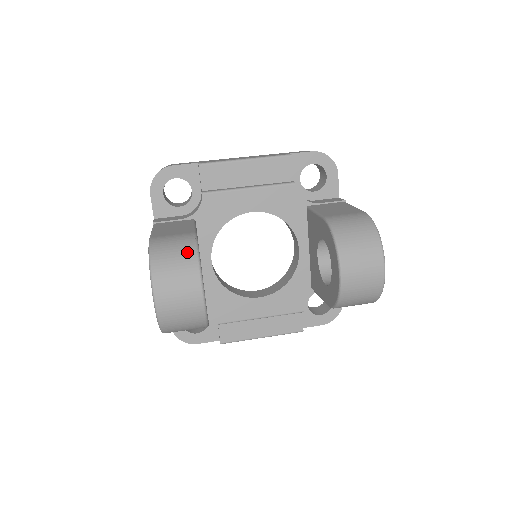
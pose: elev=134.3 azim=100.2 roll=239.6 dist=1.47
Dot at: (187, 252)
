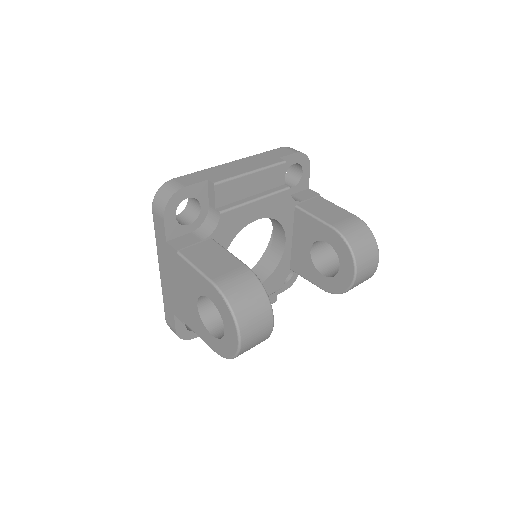
Dot at: (257, 291)
